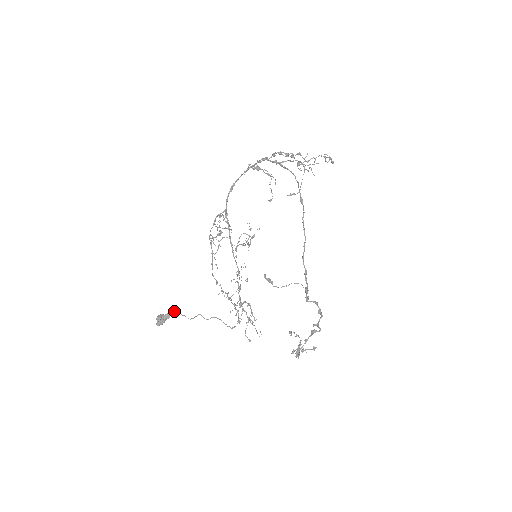
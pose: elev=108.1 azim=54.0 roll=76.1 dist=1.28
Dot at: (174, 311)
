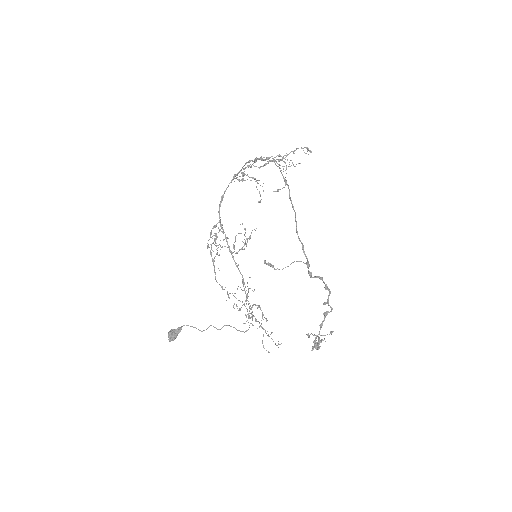
Dot at: occluded
